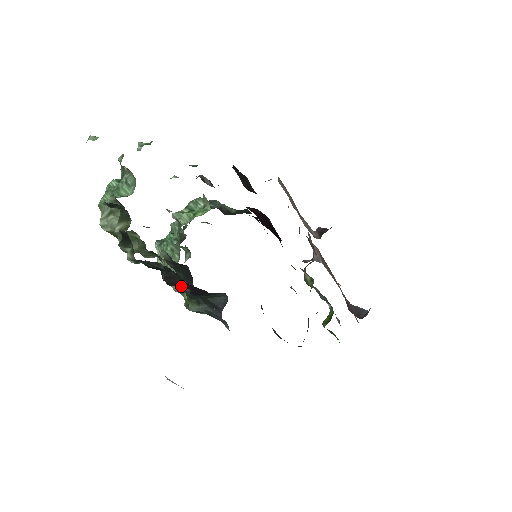
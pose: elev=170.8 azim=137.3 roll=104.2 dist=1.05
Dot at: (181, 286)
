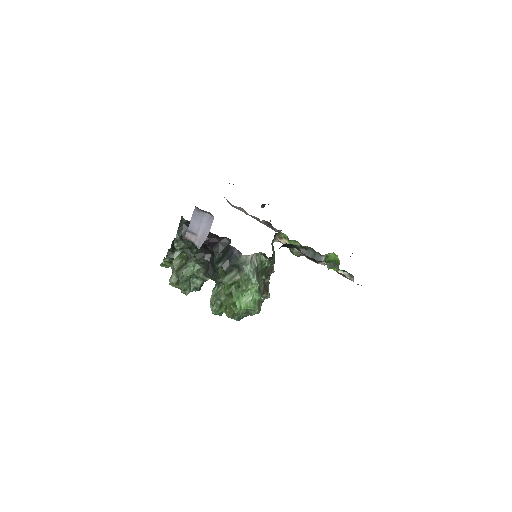
Dot at: (222, 289)
